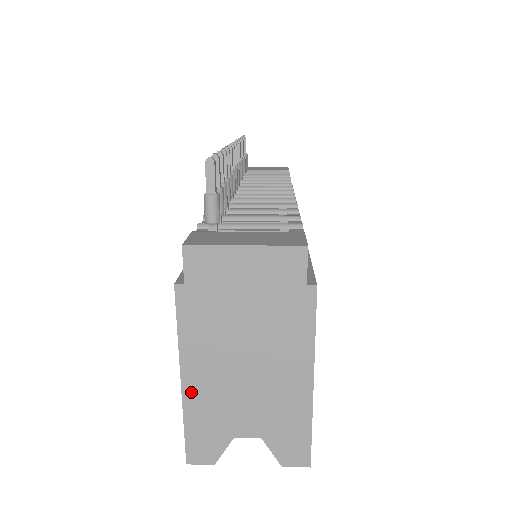
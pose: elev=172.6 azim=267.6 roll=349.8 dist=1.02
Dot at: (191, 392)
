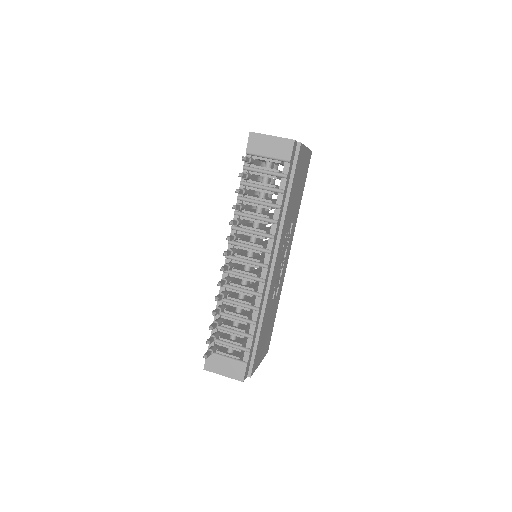
Dot at: occluded
